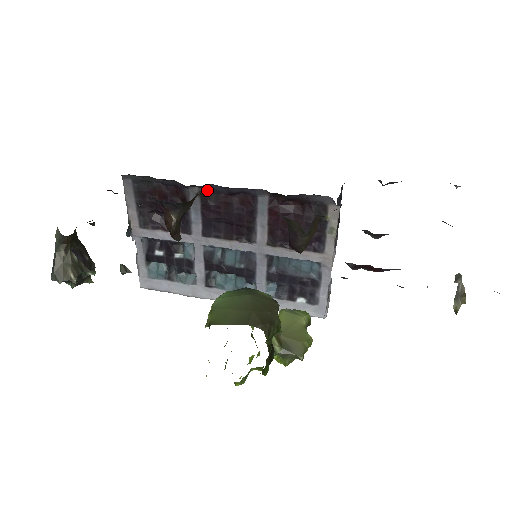
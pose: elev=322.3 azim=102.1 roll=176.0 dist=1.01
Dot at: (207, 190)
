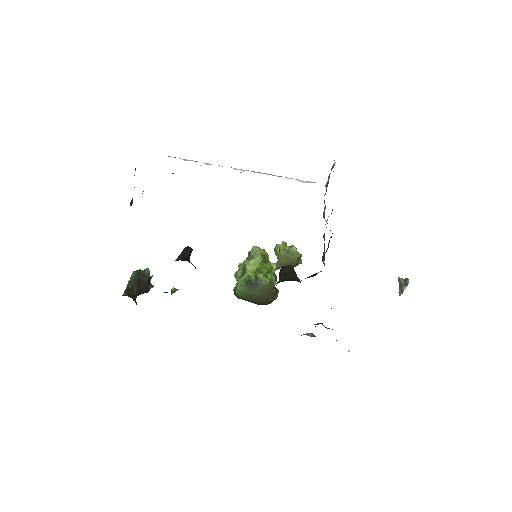
Dot at: occluded
